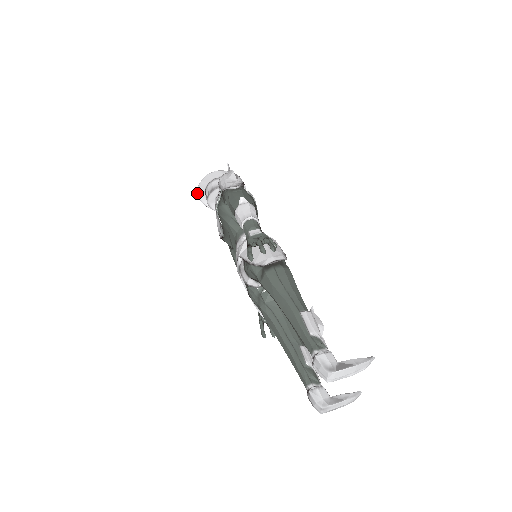
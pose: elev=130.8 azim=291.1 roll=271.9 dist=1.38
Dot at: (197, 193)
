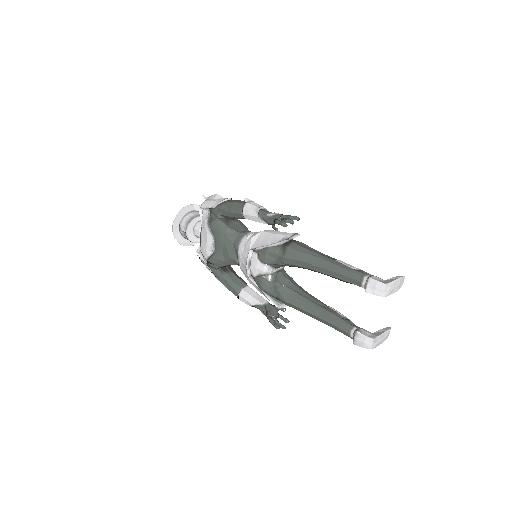
Dot at: (172, 228)
